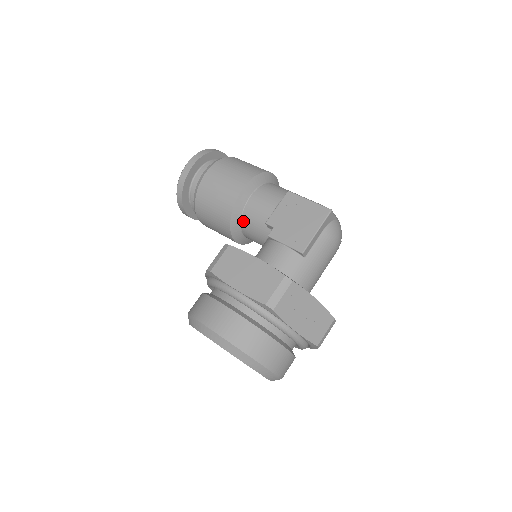
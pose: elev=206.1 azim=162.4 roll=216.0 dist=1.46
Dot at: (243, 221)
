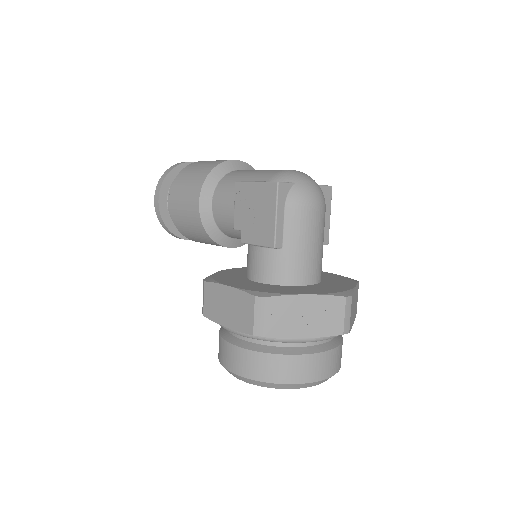
Dot at: (223, 231)
